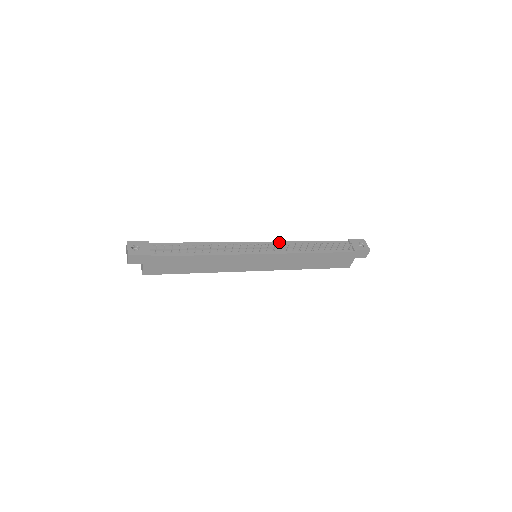
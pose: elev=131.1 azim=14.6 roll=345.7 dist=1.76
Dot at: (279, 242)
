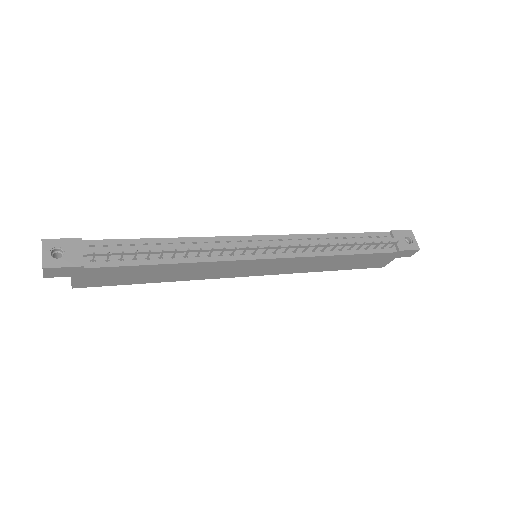
Dot at: (293, 236)
